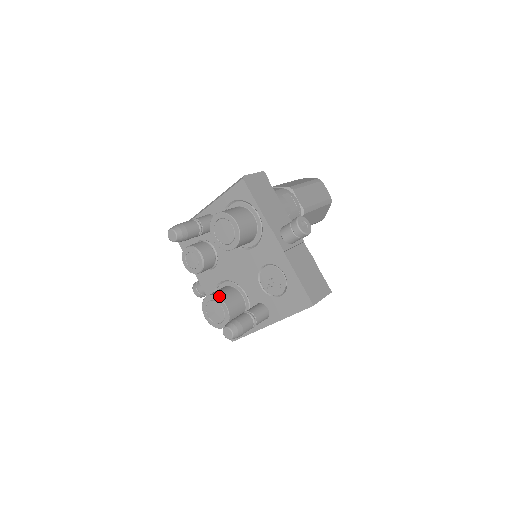
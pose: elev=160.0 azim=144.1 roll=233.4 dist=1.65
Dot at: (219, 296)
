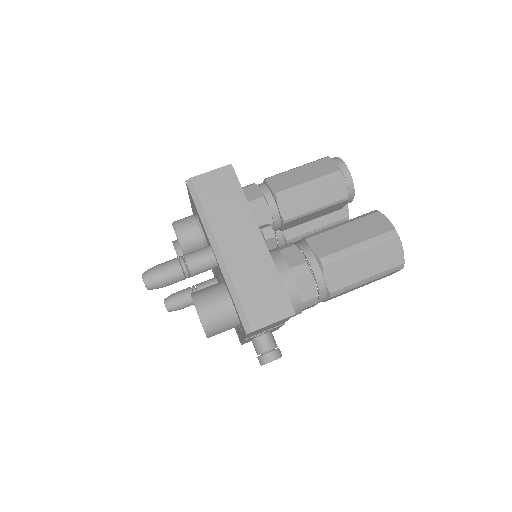
Dot at: occluded
